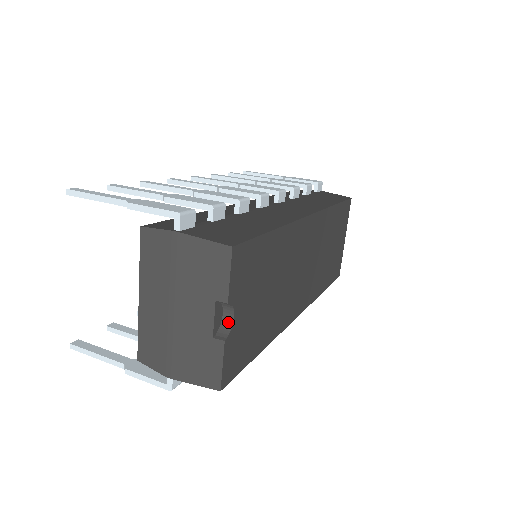
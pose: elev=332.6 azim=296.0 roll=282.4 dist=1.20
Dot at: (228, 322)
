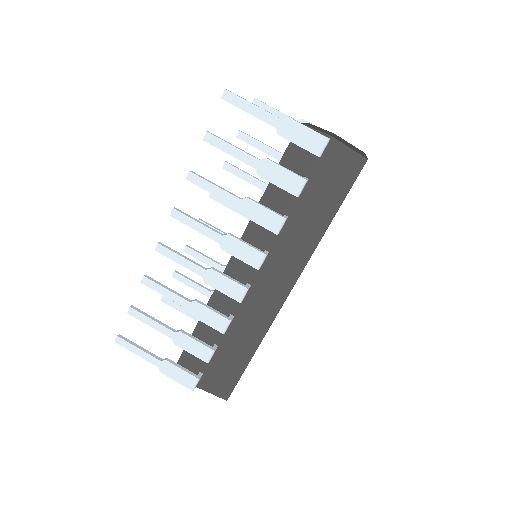
Dot at: occluded
